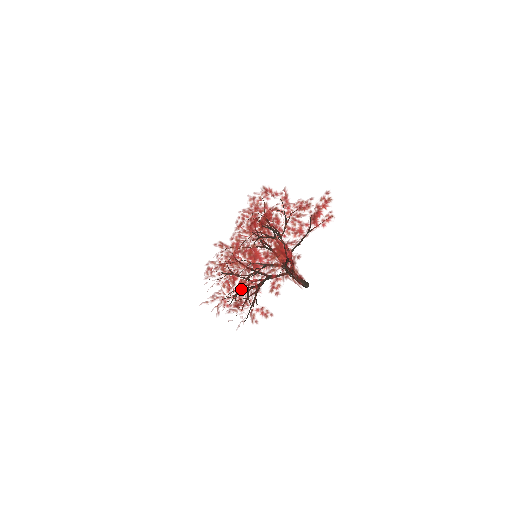
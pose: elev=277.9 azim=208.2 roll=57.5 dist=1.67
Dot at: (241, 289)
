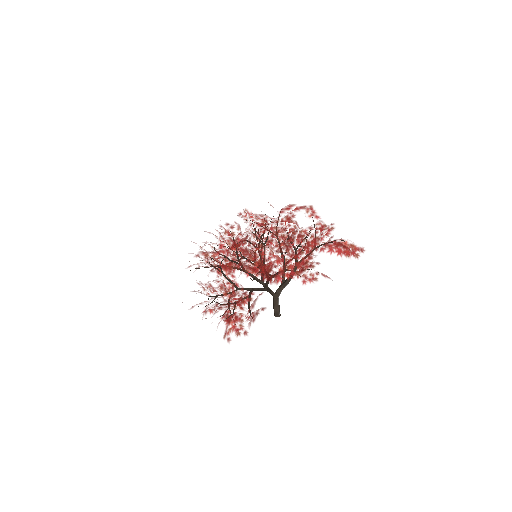
Dot at: occluded
